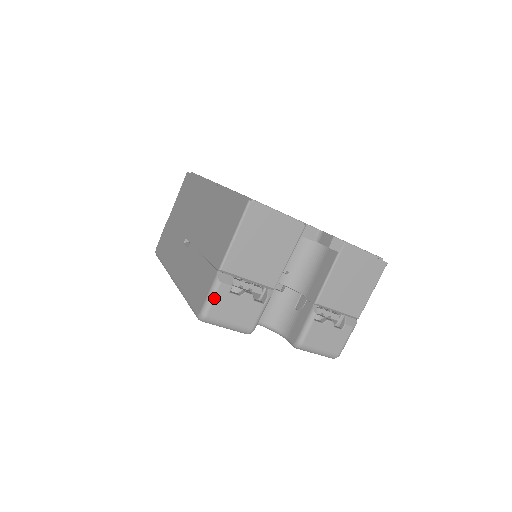
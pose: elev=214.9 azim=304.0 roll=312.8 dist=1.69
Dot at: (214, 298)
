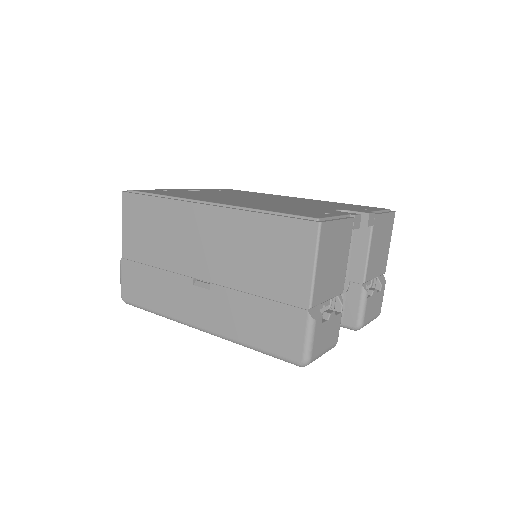
Dot at: (313, 339)
